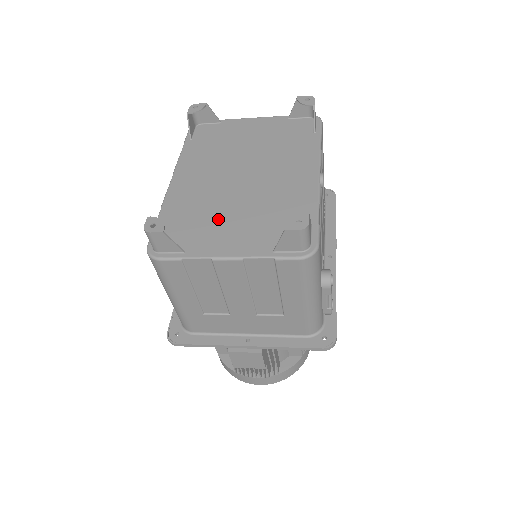
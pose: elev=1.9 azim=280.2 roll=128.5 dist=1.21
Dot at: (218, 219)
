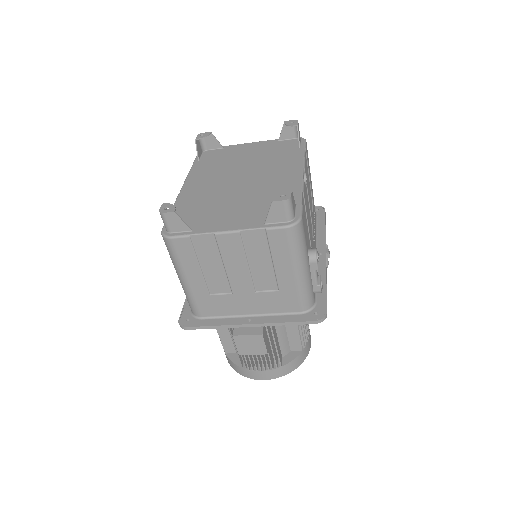
Dot at: (220, 208)
